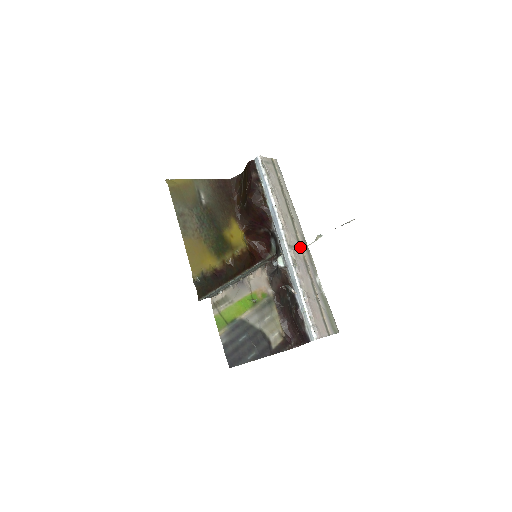
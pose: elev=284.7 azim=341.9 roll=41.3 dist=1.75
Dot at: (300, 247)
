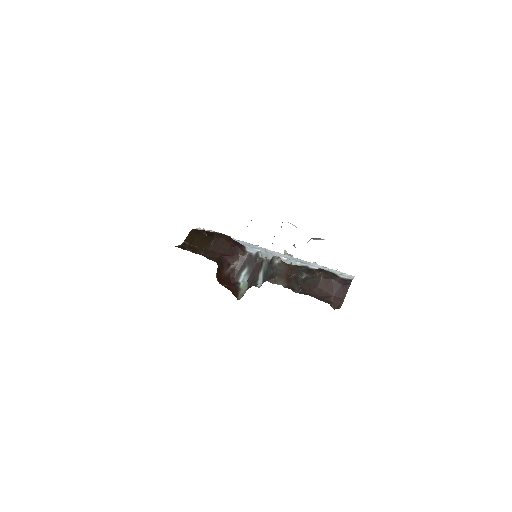
Dot at: occluded
